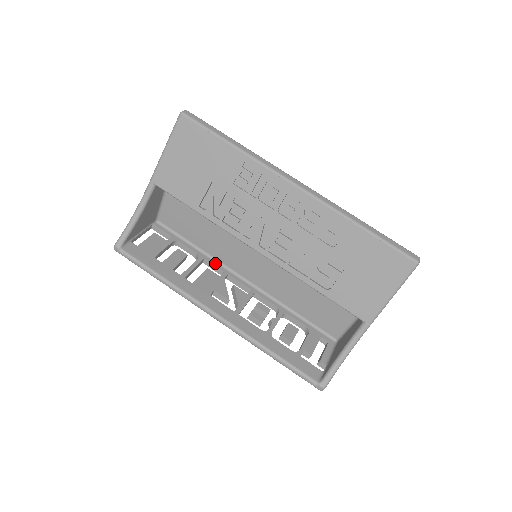
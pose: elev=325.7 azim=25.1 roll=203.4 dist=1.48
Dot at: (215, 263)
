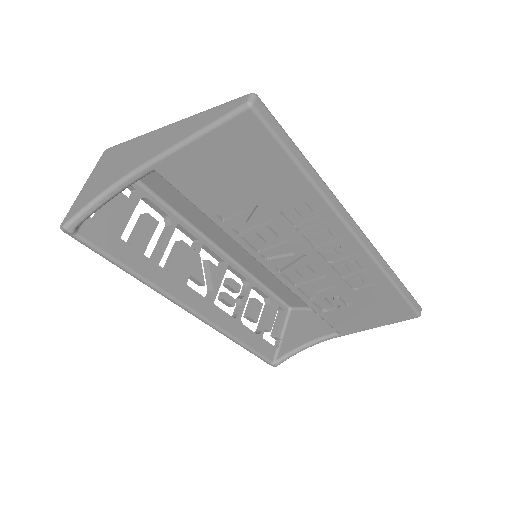
Dot at: (189, 229)
